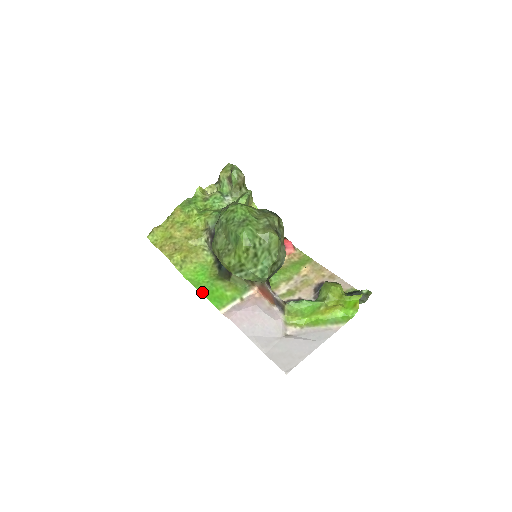
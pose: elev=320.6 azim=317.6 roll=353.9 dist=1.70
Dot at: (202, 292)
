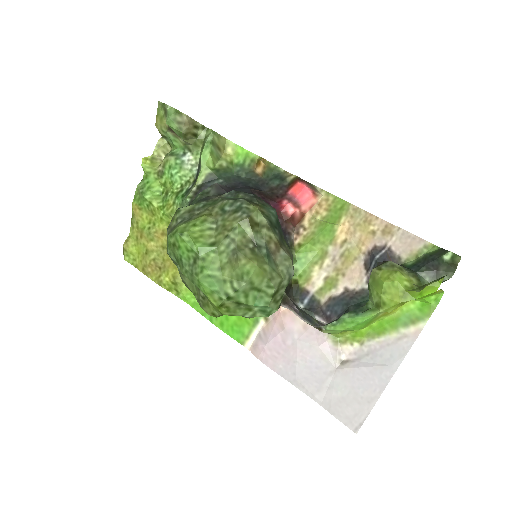
Dot at: (214, 323)
